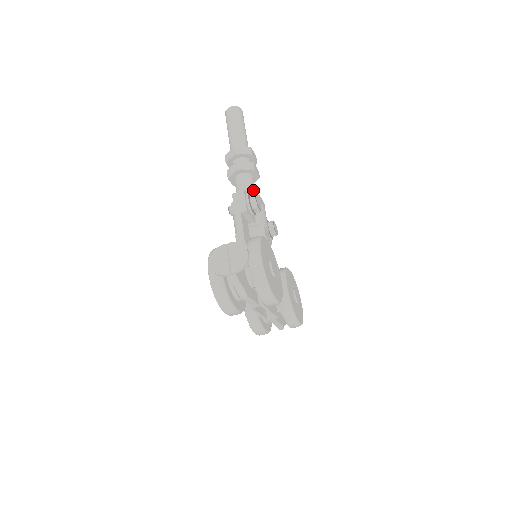
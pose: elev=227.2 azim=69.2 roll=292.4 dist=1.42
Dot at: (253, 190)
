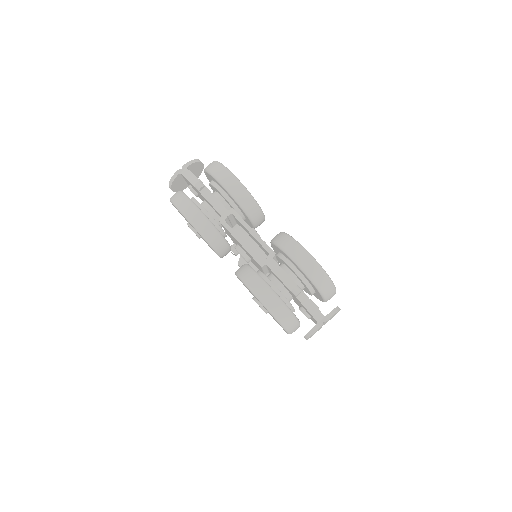
Dot at: occluded
